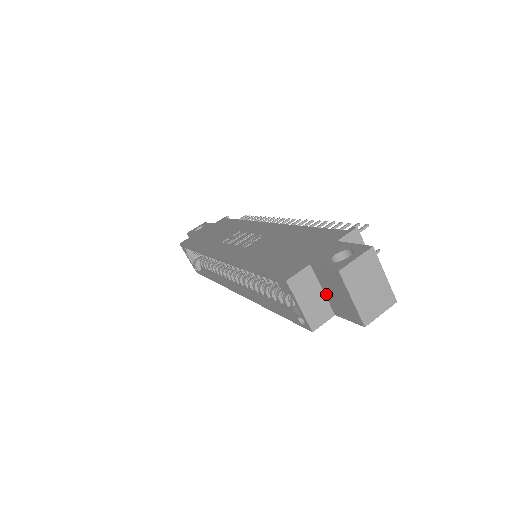
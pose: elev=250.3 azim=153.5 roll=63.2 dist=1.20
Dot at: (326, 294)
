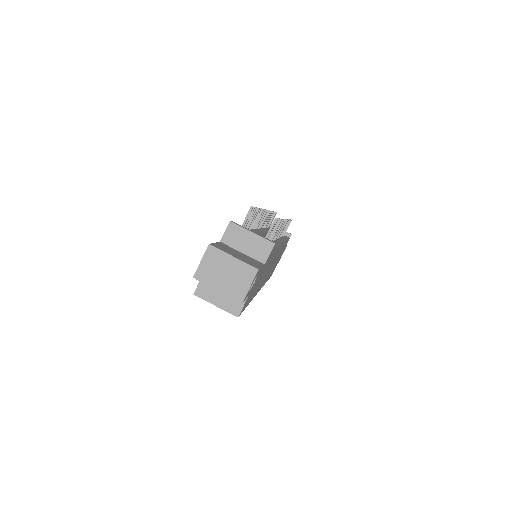
Dot at: occluded
